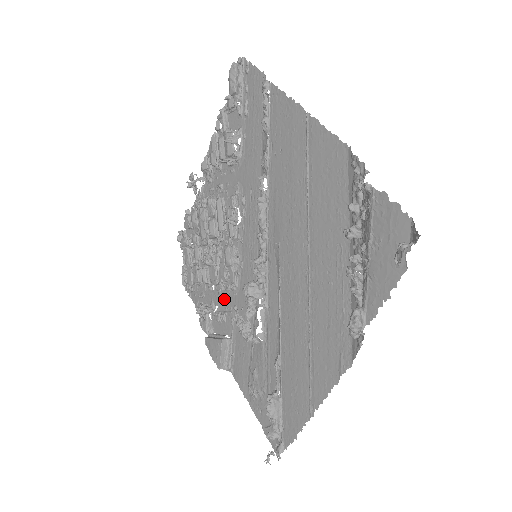
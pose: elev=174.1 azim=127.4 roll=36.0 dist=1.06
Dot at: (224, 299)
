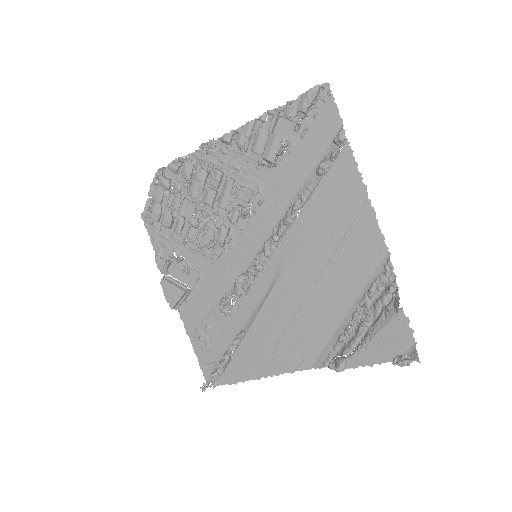
Dot at: (196, 258)
